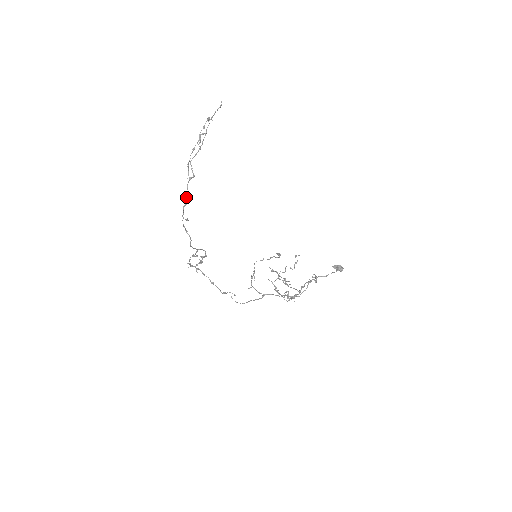
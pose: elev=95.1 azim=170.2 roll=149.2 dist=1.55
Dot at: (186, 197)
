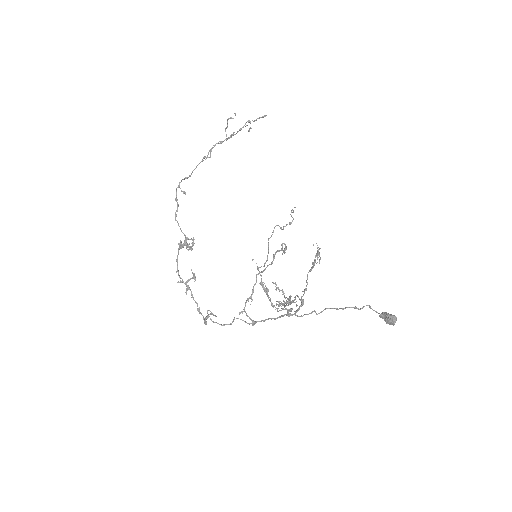
Dot at: (192, 171)
